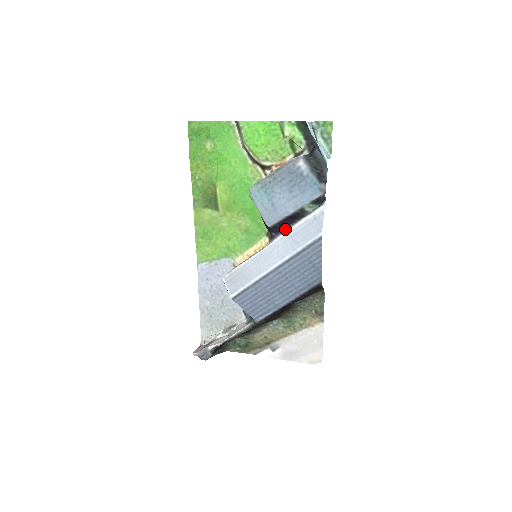
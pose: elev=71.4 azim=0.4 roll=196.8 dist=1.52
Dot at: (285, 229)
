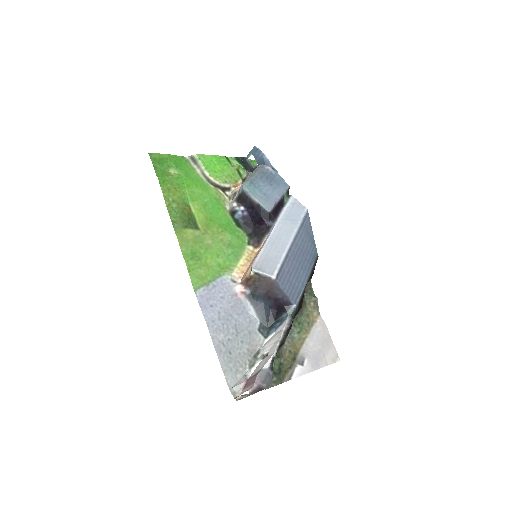
Dot at: (277, 216)
